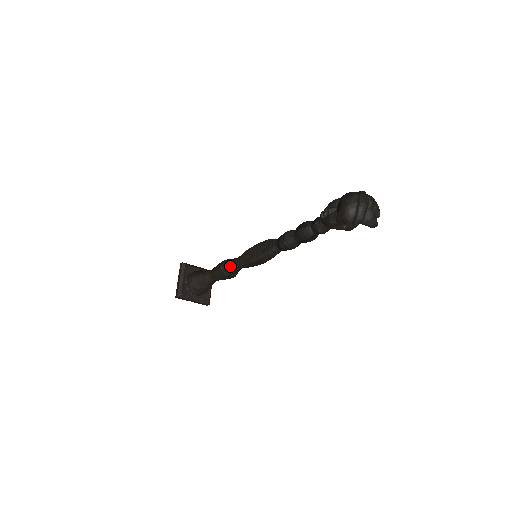
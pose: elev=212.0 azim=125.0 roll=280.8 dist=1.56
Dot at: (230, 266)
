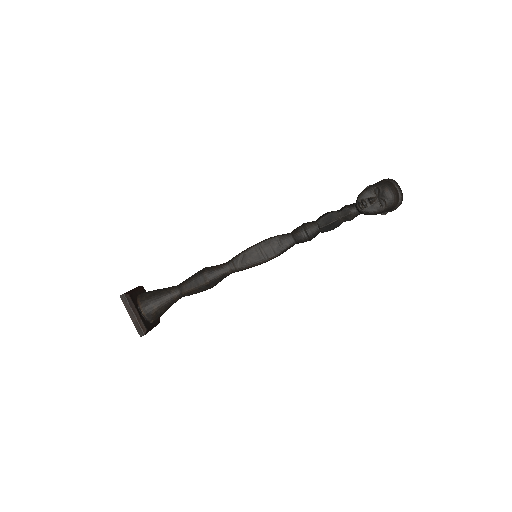
Dot at: (221, 276)
